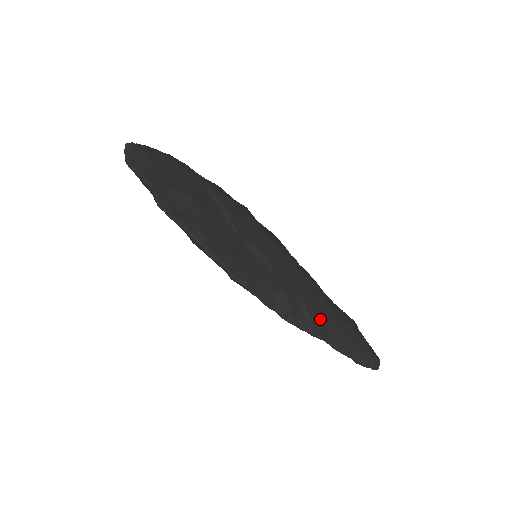
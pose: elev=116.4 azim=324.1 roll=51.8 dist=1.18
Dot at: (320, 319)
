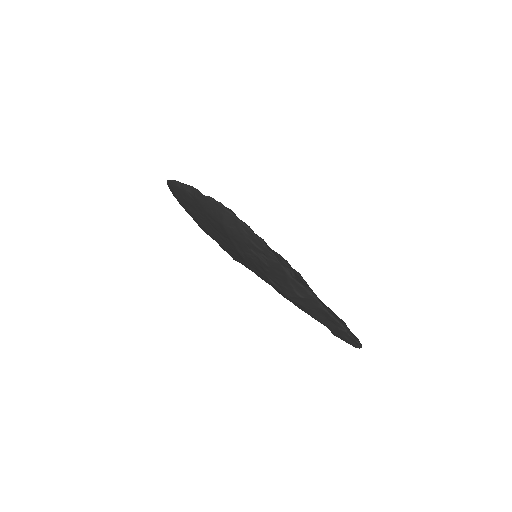
Dot at: occluded
